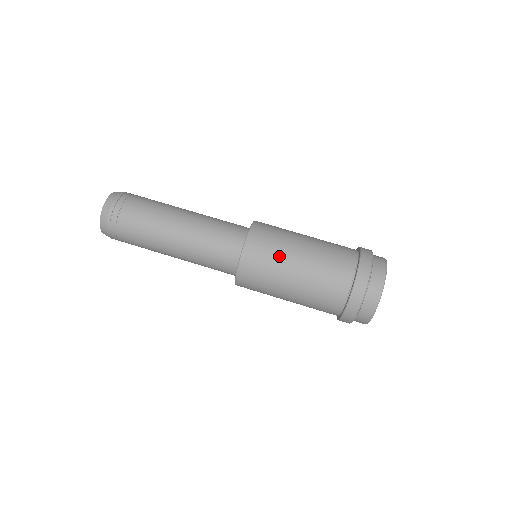
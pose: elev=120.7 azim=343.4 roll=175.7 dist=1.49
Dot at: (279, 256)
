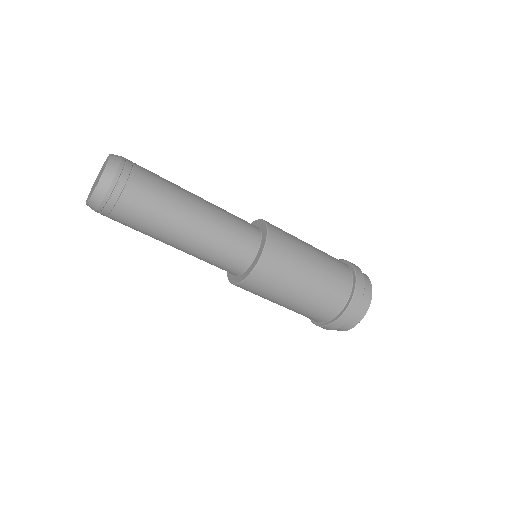
Dot at: (291, 273)
